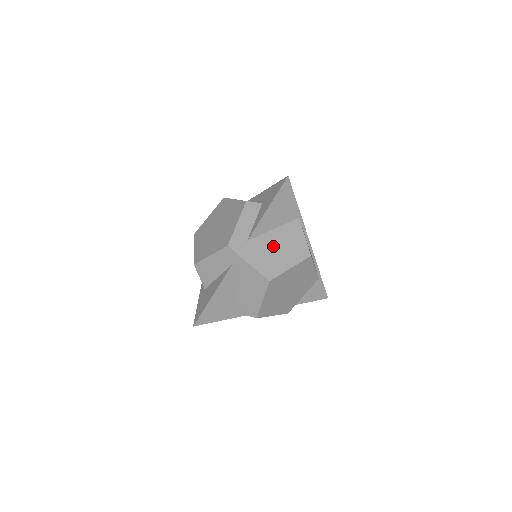
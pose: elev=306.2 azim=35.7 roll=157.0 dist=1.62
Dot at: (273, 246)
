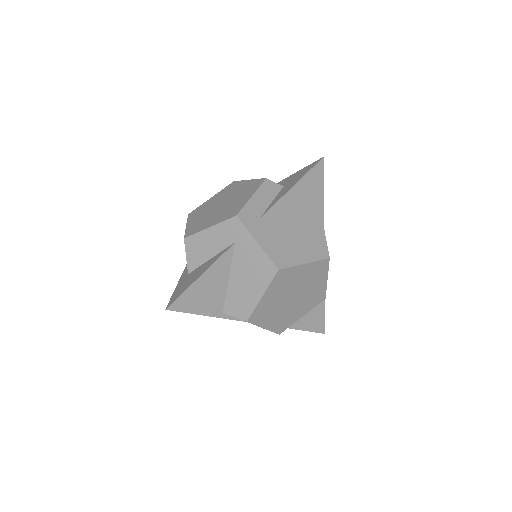
Dot at: (289, 233)
